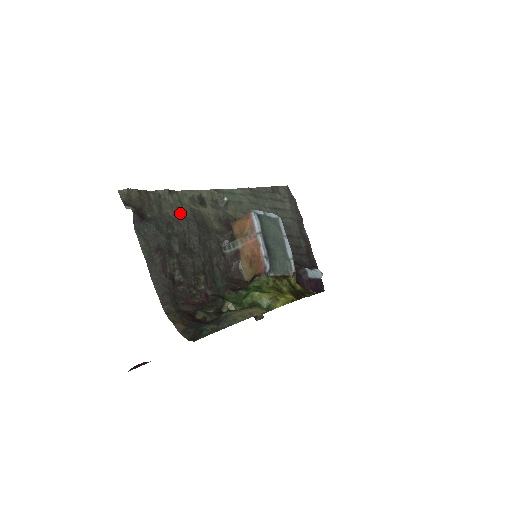
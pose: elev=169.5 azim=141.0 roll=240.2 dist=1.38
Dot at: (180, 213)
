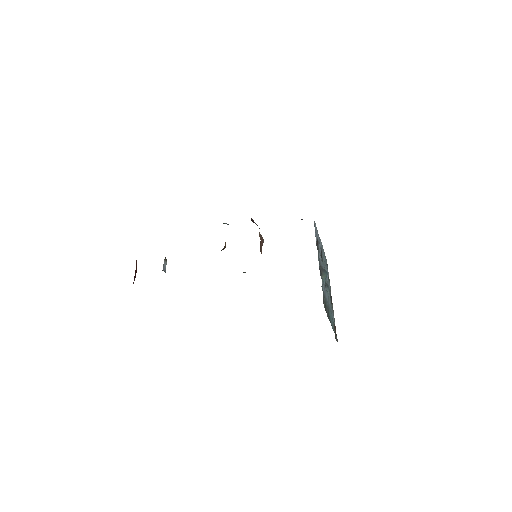
Dot at: occluded
